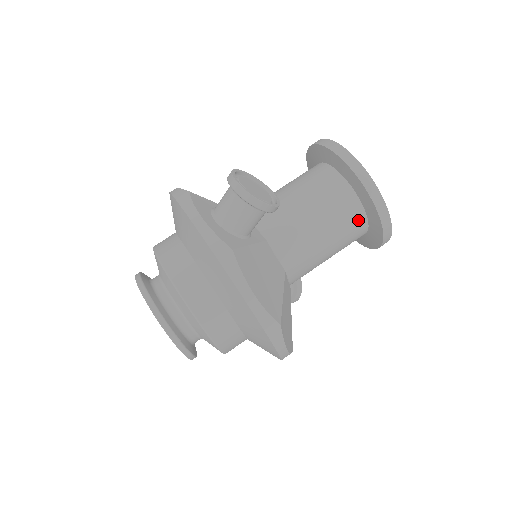
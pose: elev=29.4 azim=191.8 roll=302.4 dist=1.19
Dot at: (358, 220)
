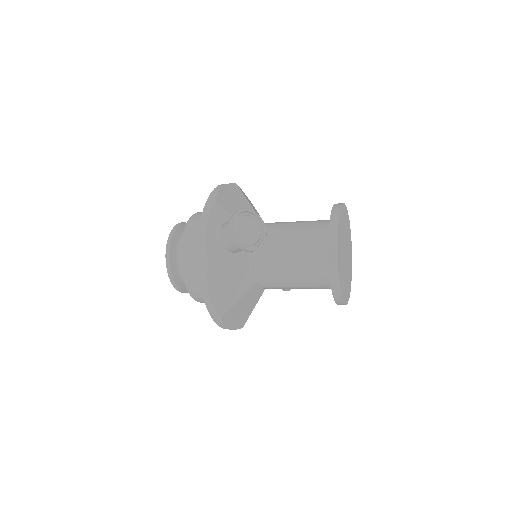
Dot at: (325, 281)
